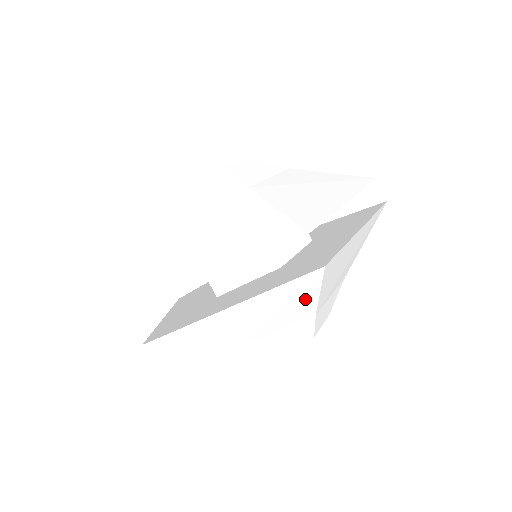
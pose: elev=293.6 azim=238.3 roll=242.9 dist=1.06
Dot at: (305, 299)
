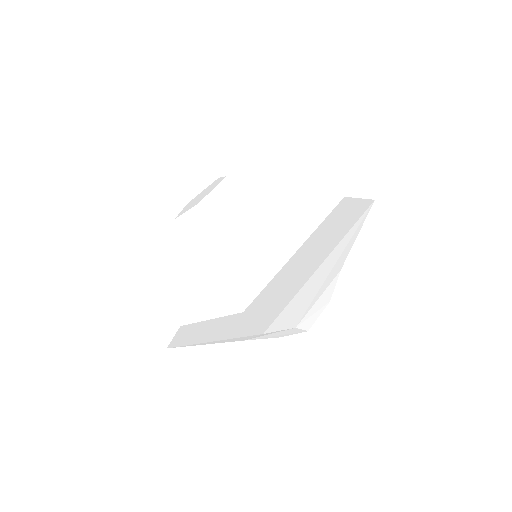
Dot at: occluded
